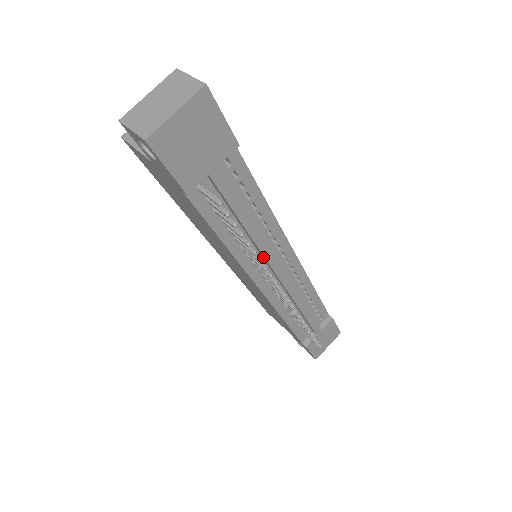
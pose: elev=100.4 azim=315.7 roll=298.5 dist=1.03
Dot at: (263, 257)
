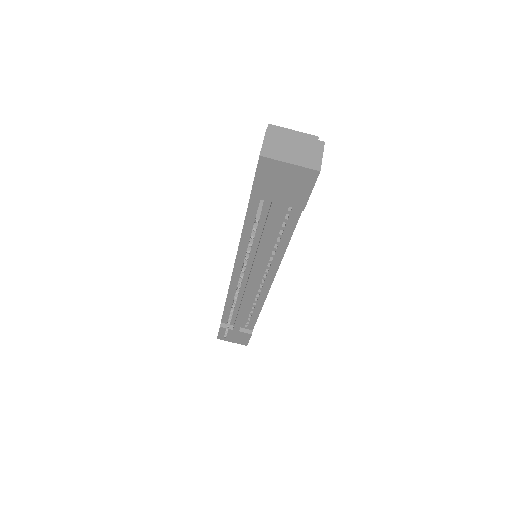
Dot at: (253, 263)
